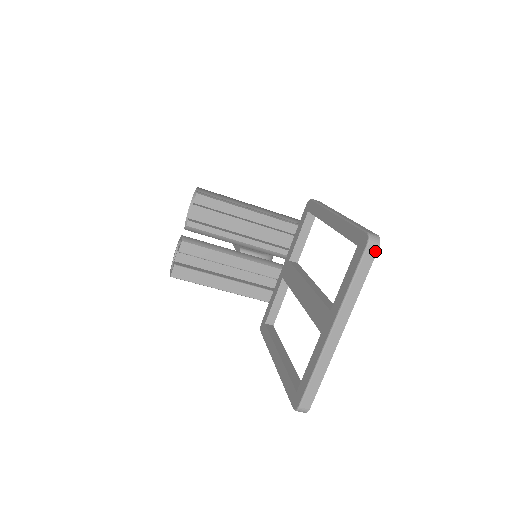
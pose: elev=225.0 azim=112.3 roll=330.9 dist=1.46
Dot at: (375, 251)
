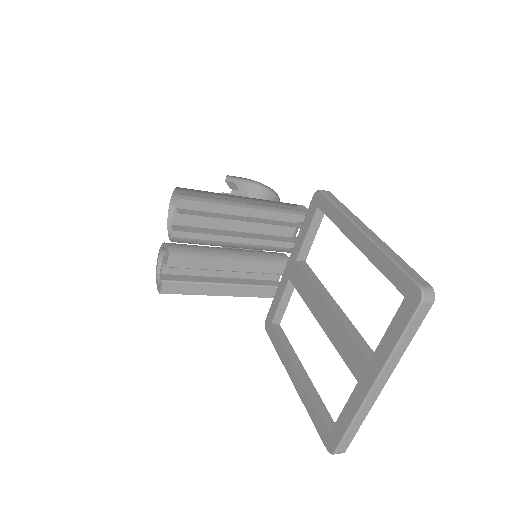
Dot at: (429, 307)
